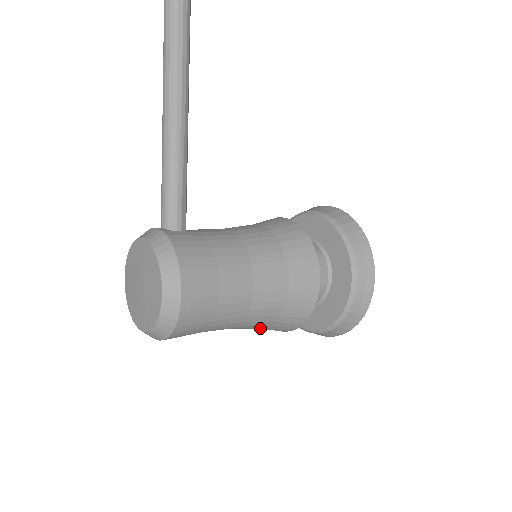
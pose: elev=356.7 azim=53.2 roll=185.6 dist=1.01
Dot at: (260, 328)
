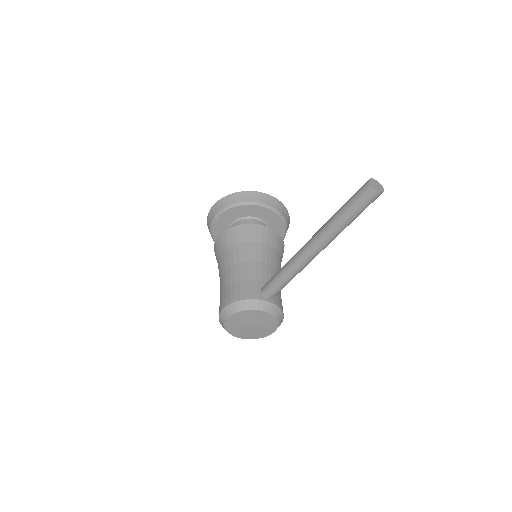
Dot at: occluded
